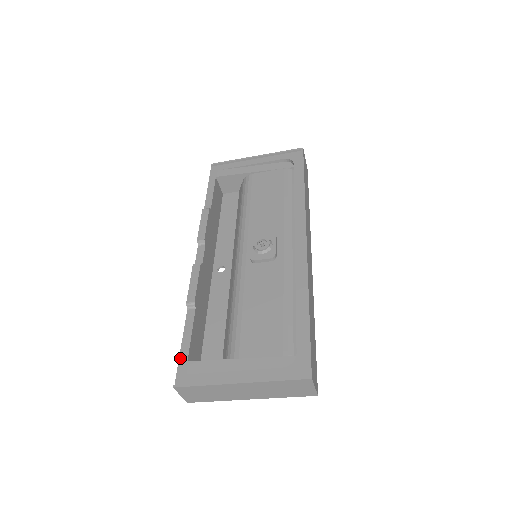
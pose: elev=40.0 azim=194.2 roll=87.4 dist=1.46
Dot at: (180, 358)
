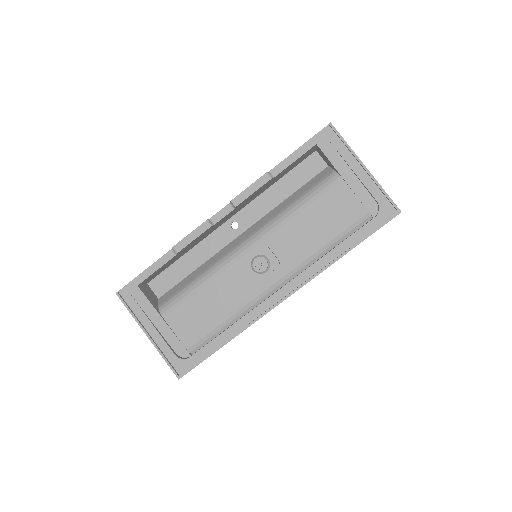
Dot at: (136, 278)
